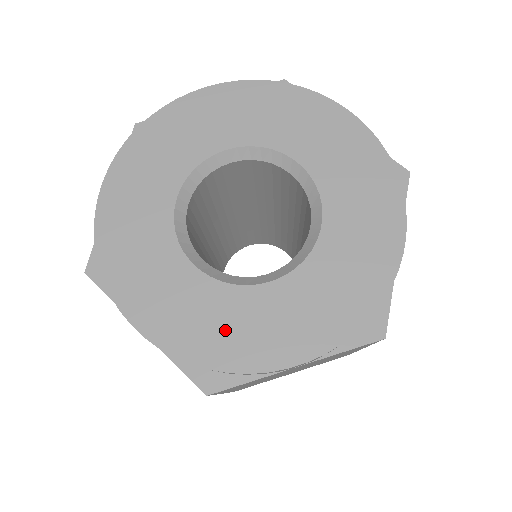
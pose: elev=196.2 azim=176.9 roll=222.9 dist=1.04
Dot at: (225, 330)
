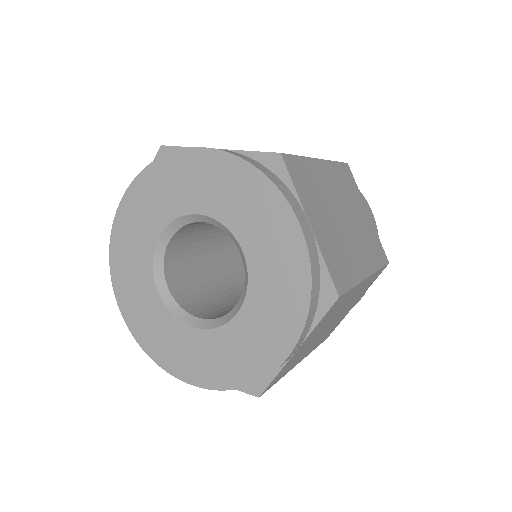
Dot at: (235, 359)
